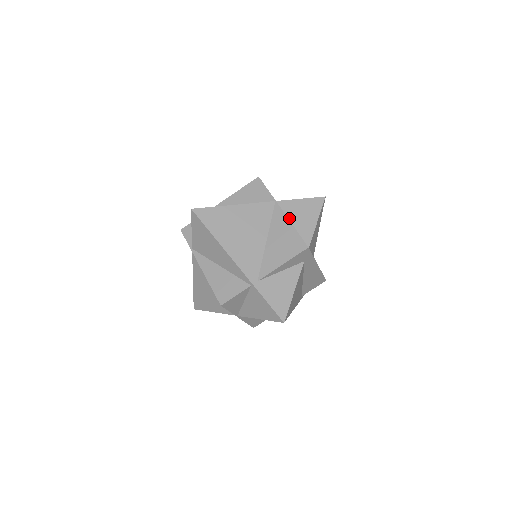
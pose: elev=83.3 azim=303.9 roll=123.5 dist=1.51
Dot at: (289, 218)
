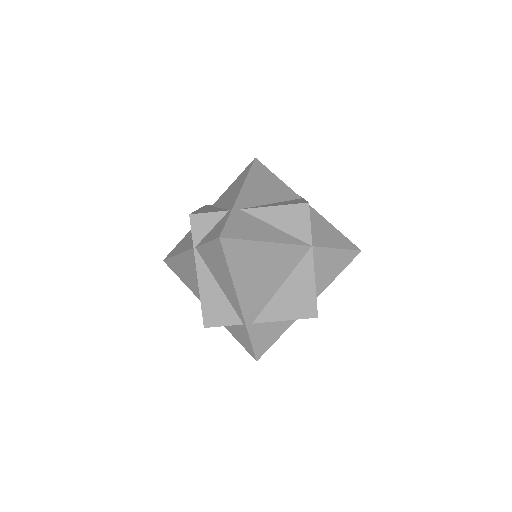
Dot at: (315, 267)
